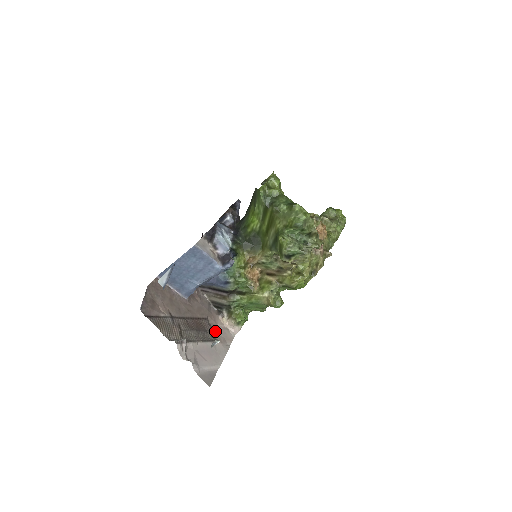
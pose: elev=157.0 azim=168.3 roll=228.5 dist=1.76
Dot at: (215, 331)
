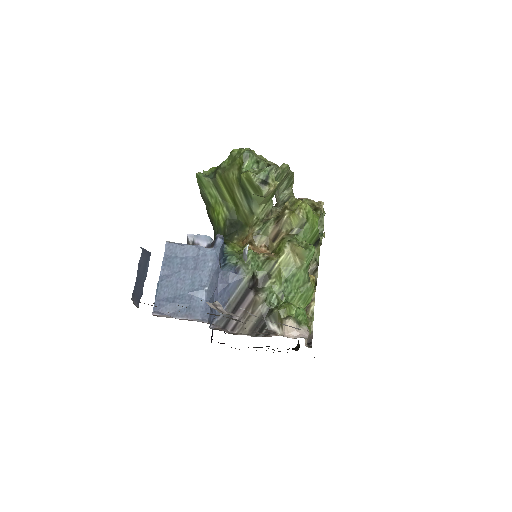
Dot at: occluded
